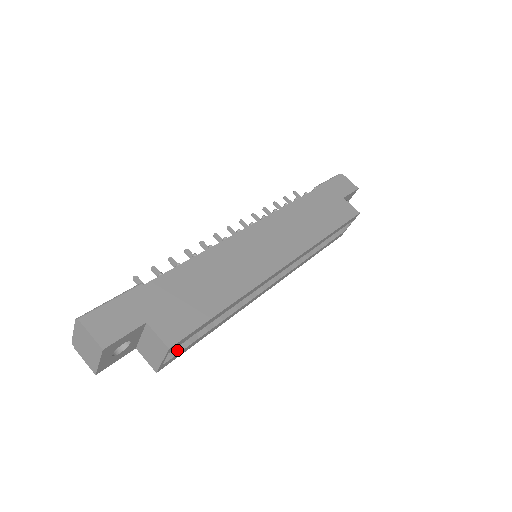
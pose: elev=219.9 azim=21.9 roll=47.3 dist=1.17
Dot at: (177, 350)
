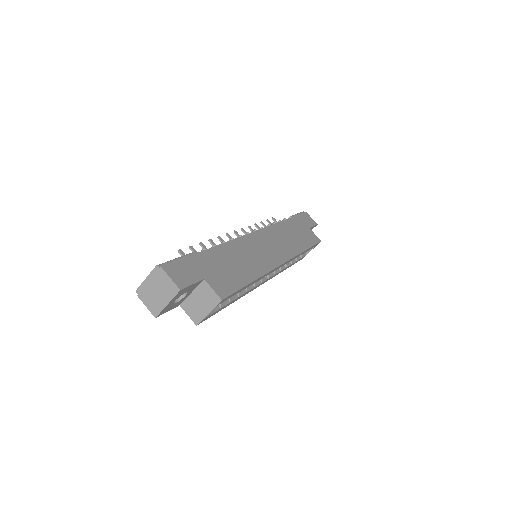
Dot at: (213, 310)
